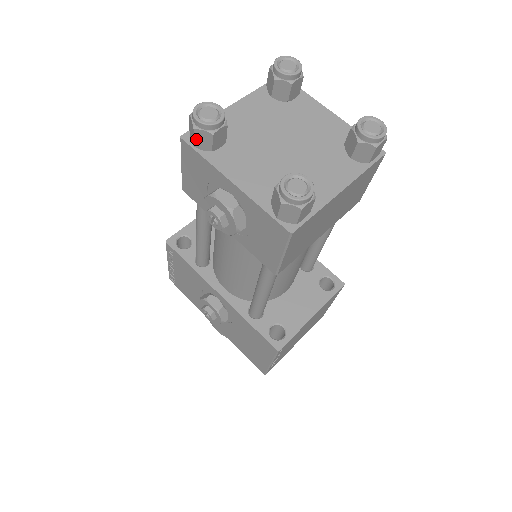
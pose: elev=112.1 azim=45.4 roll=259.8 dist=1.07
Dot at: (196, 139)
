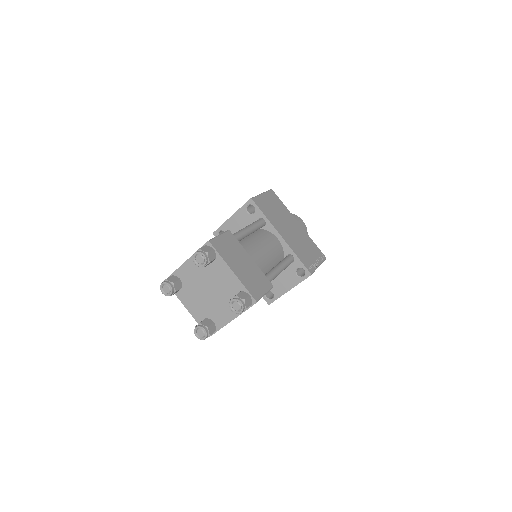
Dot at: occluded
